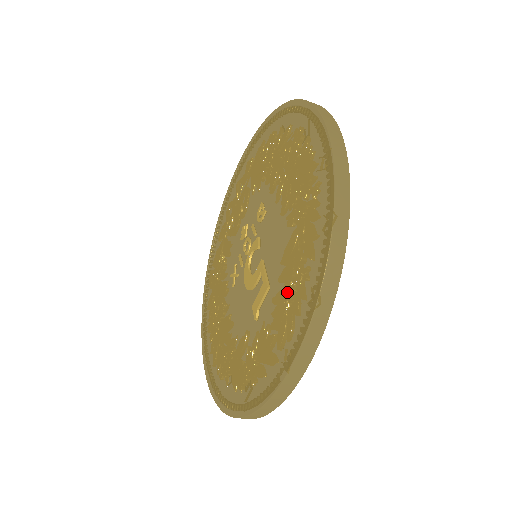
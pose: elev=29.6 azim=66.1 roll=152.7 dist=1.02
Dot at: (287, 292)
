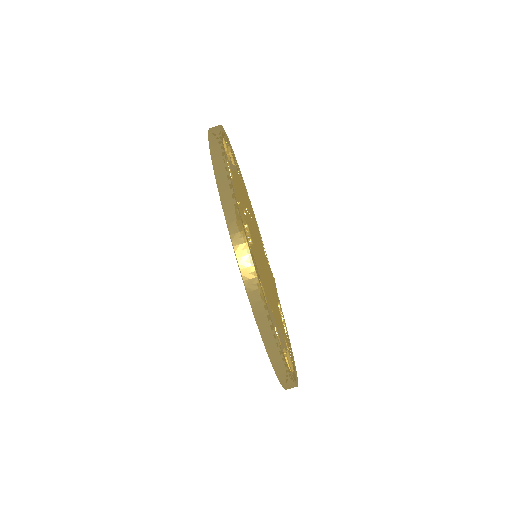
Dot at: occluded
